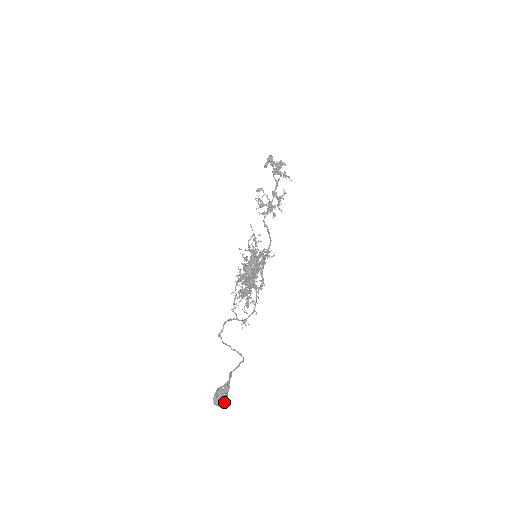
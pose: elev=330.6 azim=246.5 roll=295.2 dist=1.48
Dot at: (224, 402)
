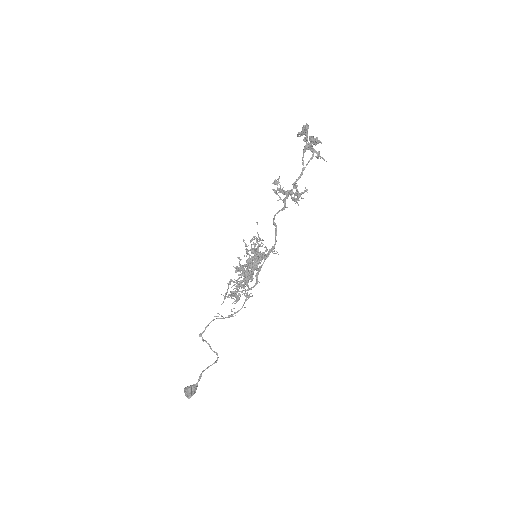
Dot at: occluded
